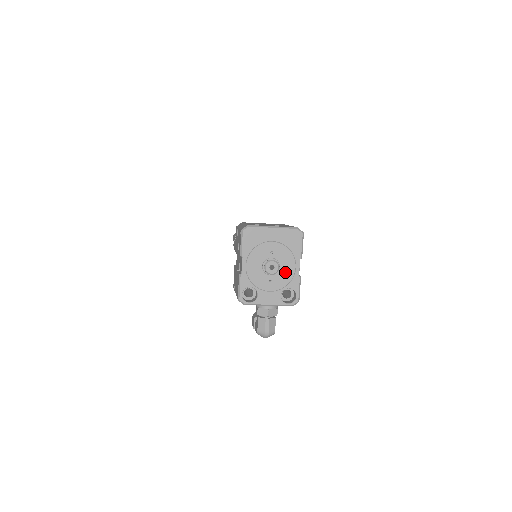
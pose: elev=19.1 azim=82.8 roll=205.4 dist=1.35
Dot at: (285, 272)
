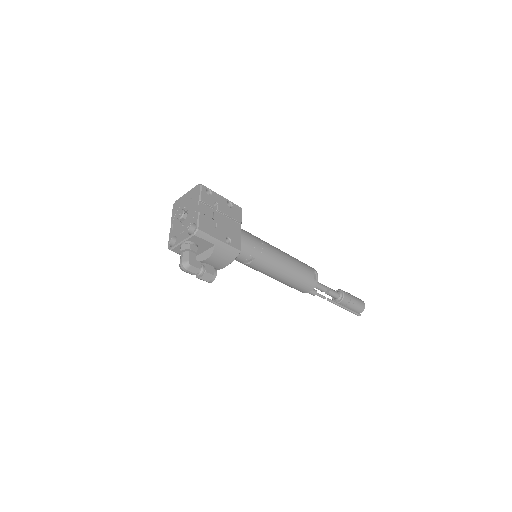
Dot at: (191, 215)
